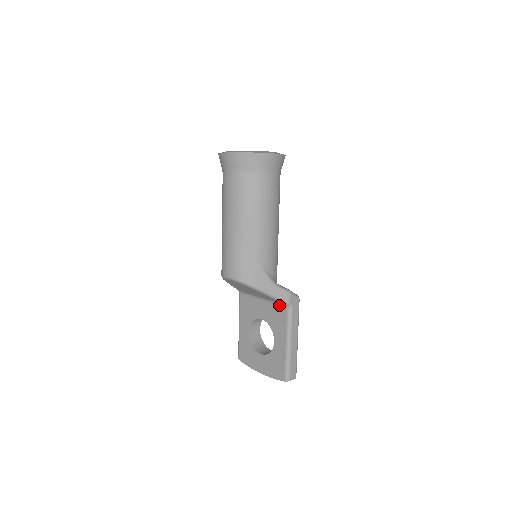
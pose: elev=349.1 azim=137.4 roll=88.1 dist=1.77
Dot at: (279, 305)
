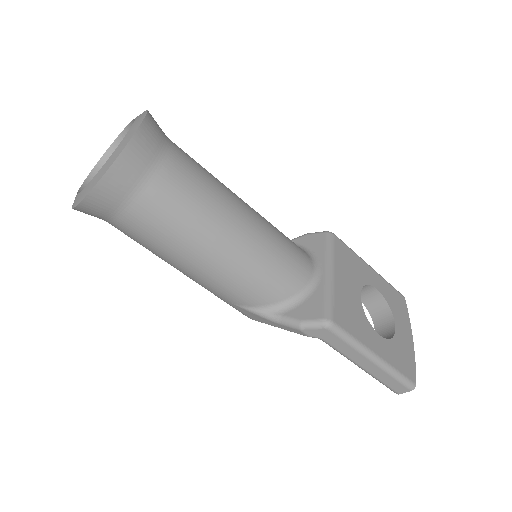
Dot at: occluded
